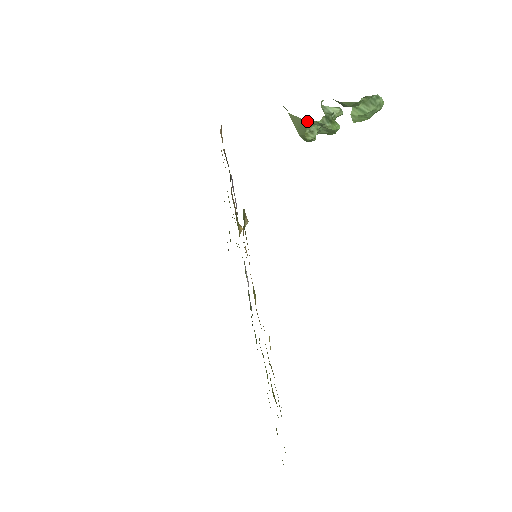
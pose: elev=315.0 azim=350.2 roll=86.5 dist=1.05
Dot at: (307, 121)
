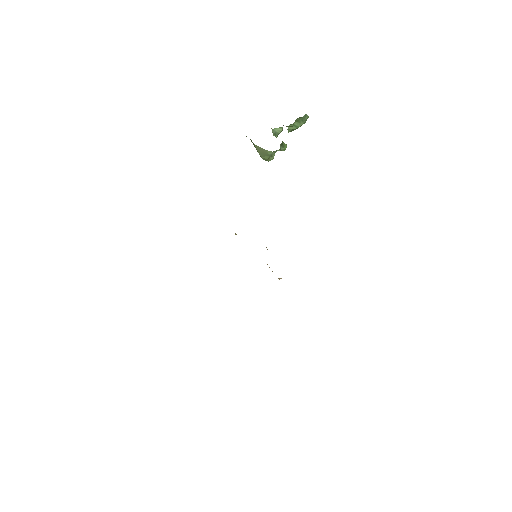
Dot at: (271, 152)
